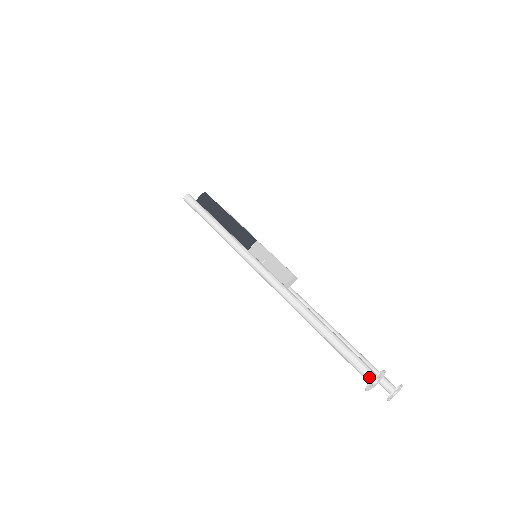
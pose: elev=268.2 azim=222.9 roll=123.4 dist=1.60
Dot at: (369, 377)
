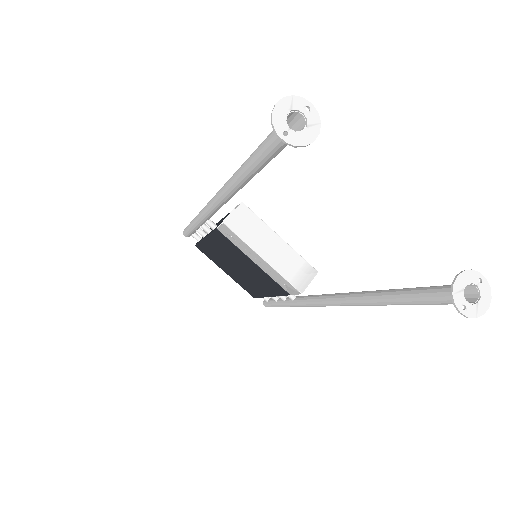
Dot at: (282, 120)
